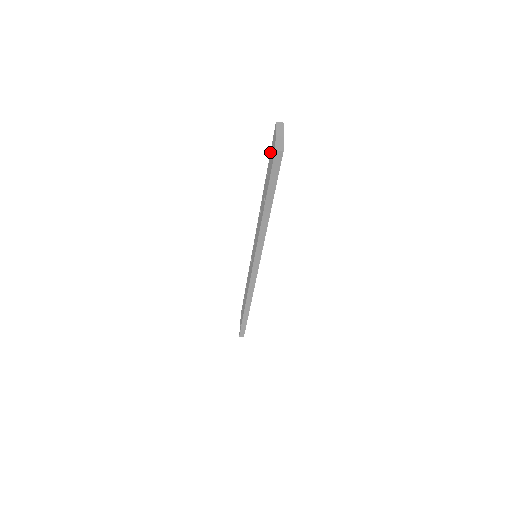
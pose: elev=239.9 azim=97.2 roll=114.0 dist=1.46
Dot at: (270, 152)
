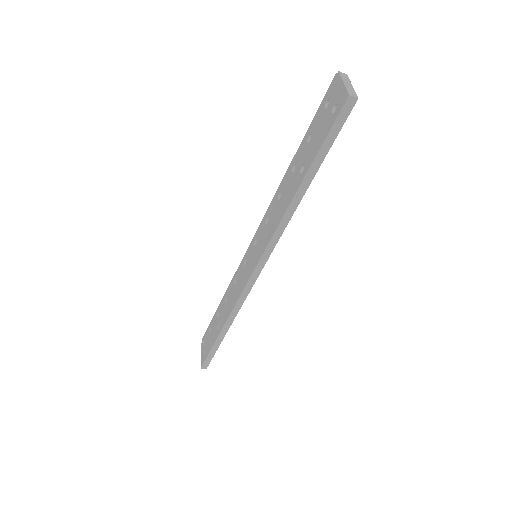
Dot at: (316, 114)
